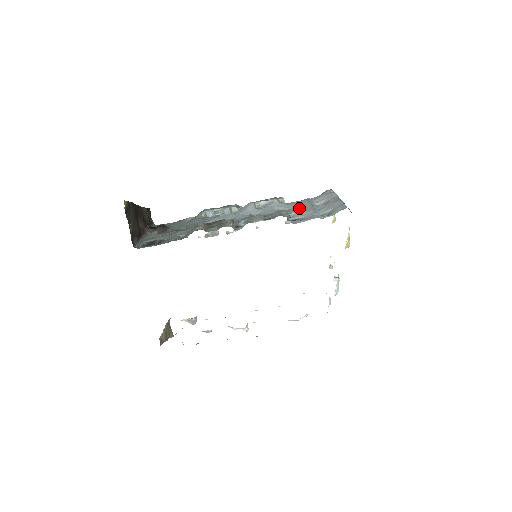
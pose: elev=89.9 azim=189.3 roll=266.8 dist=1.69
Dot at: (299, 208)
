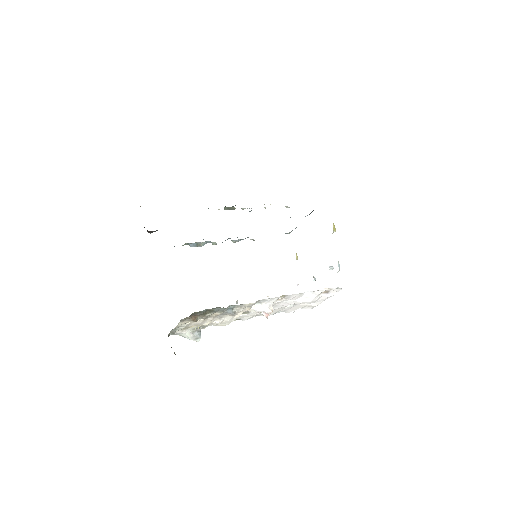
Dot at: occluded
